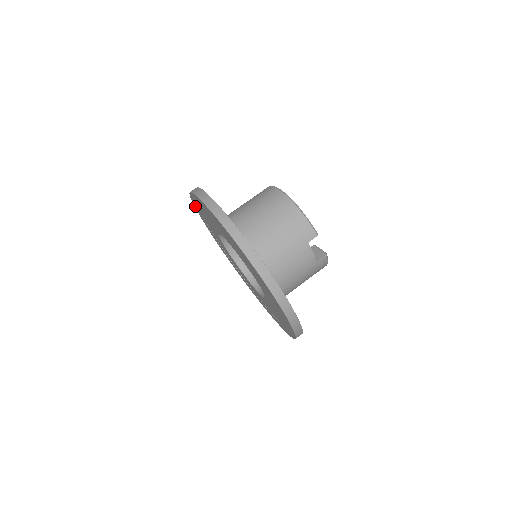
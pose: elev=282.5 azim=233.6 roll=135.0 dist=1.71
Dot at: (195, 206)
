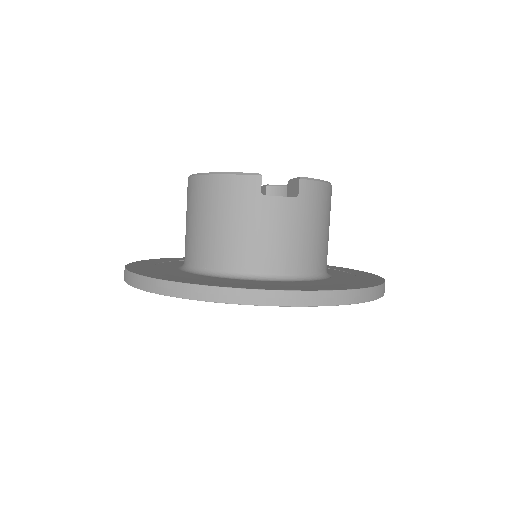
Dot at: occluded
